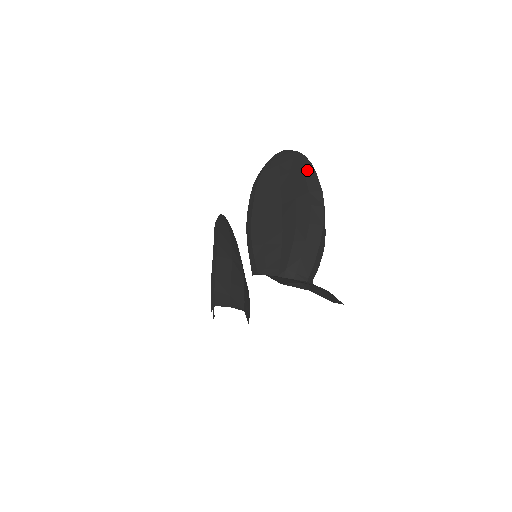
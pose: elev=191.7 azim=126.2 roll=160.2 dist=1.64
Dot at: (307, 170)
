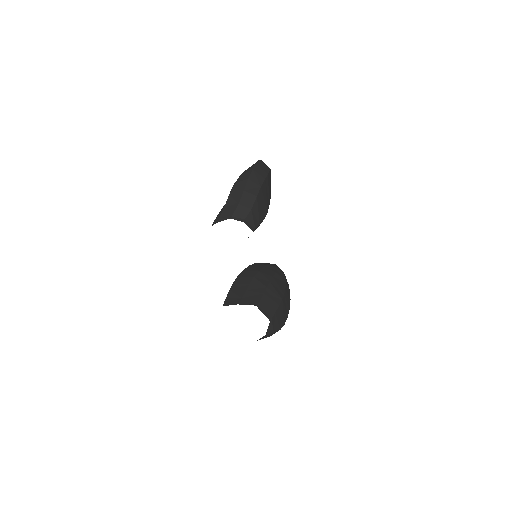
Dot at: occluded
